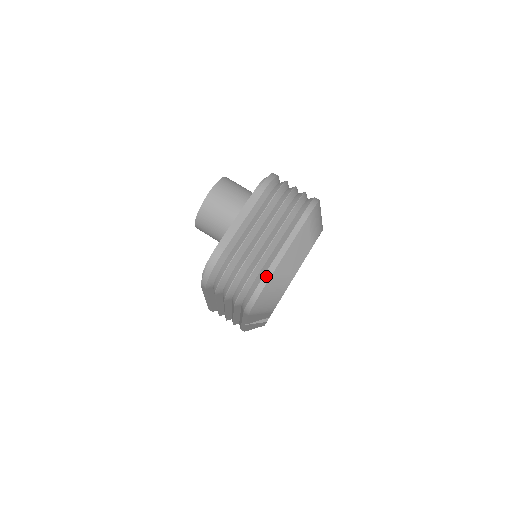
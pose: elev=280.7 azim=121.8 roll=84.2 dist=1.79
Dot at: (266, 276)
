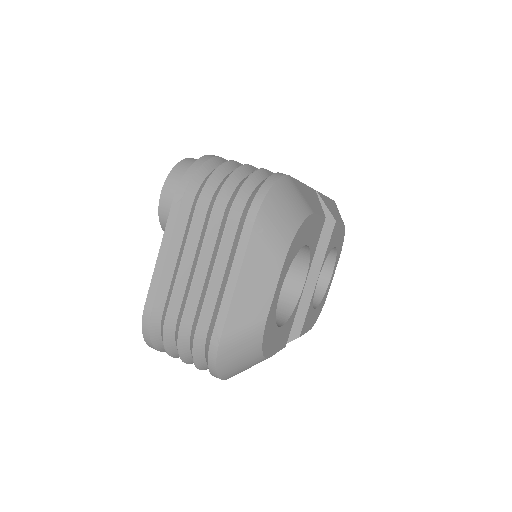
Dot at: (214, 338)
